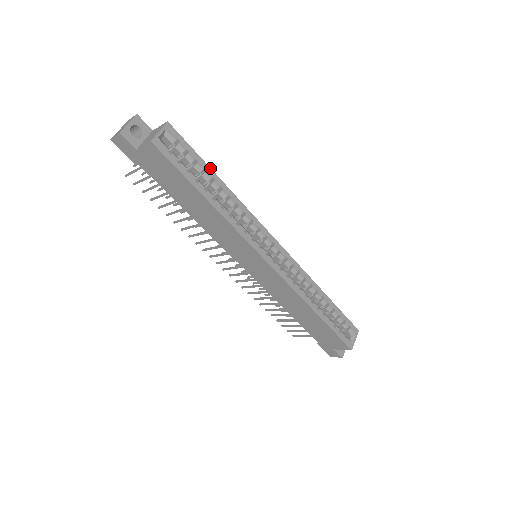
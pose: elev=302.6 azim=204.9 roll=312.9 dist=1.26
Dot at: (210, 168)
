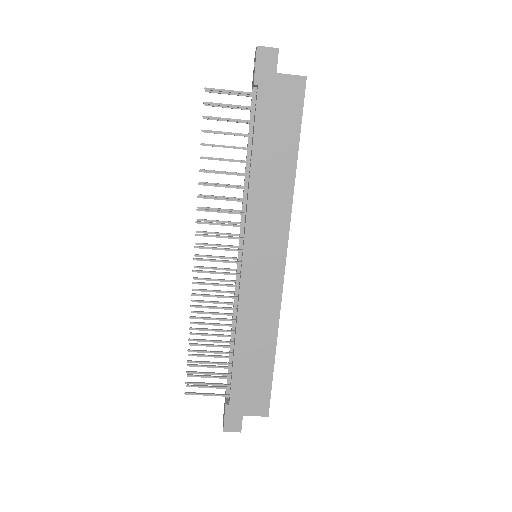
Dot at: occluded
